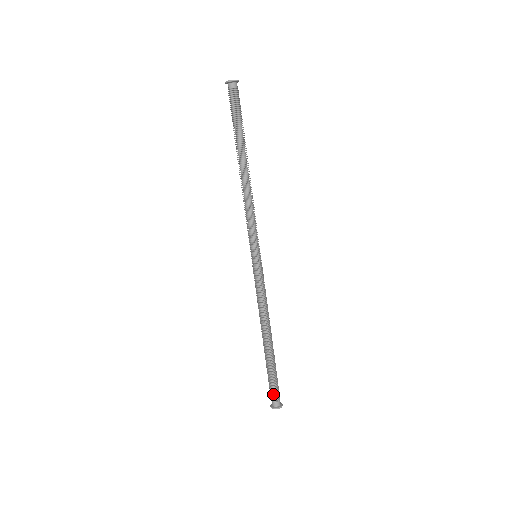
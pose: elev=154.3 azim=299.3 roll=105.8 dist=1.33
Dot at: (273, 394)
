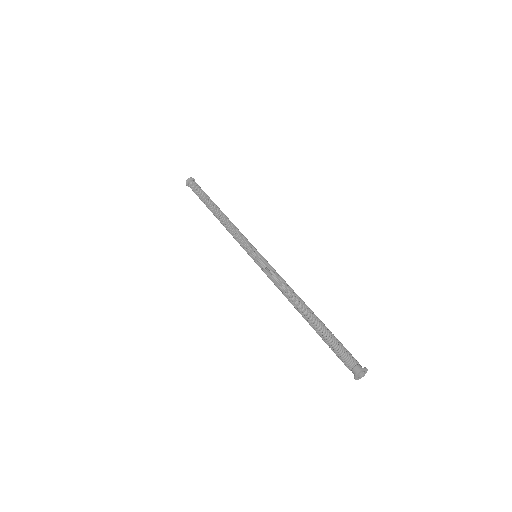
Dot at: (346, 359)
